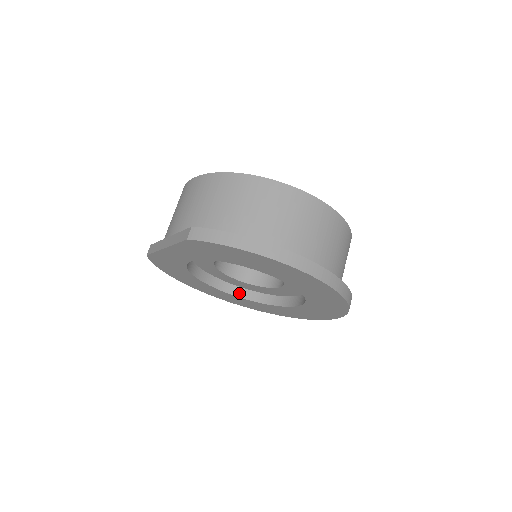
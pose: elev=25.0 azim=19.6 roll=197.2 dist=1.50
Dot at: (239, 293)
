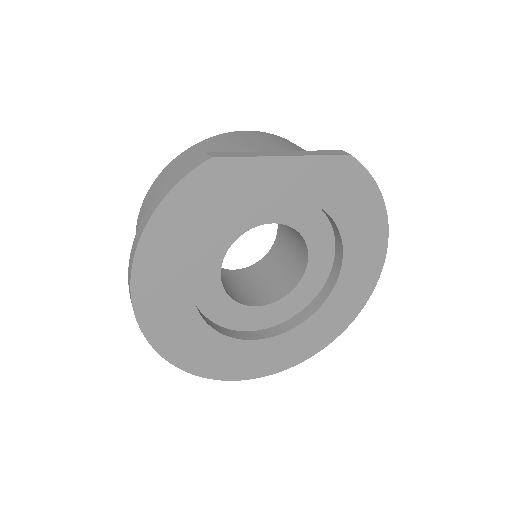
Dot at: (197, 308)
